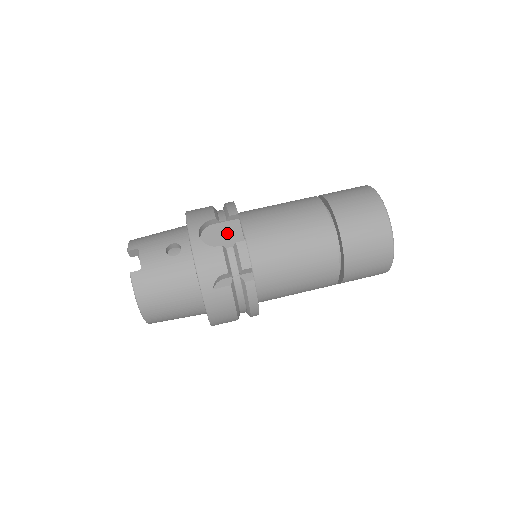
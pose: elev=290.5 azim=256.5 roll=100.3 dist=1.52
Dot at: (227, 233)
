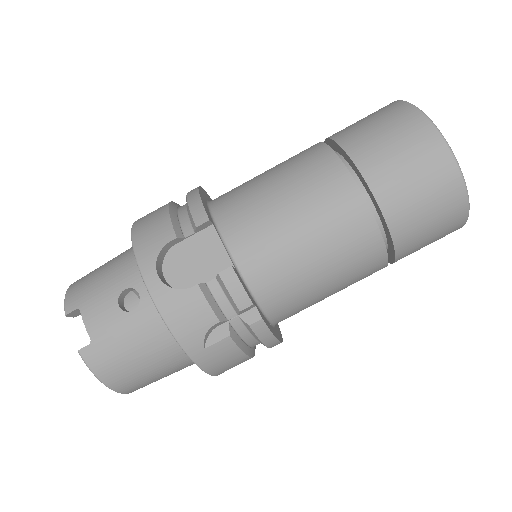
Dot at: (201, 255)
